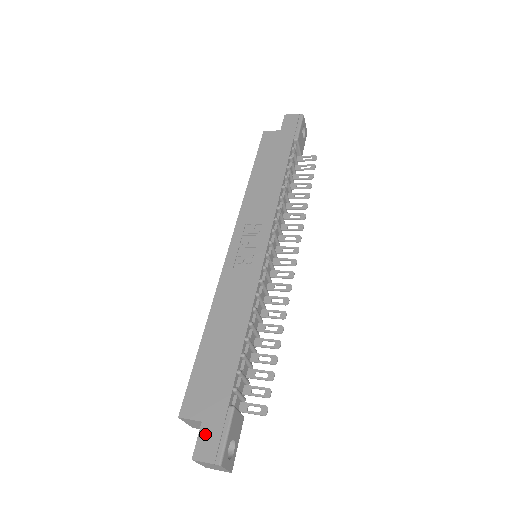
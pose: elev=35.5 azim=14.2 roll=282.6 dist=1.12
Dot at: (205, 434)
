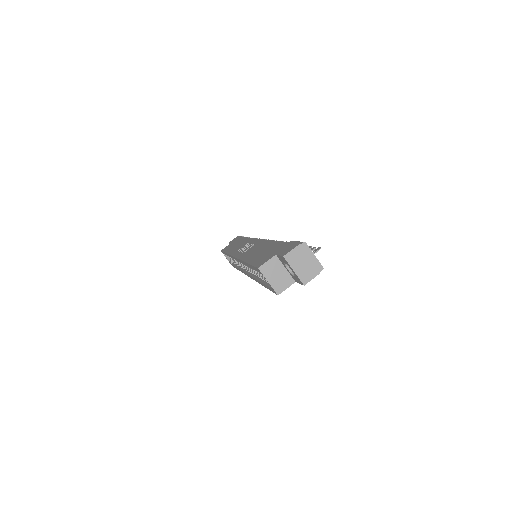
Dot at: (283, 251)
